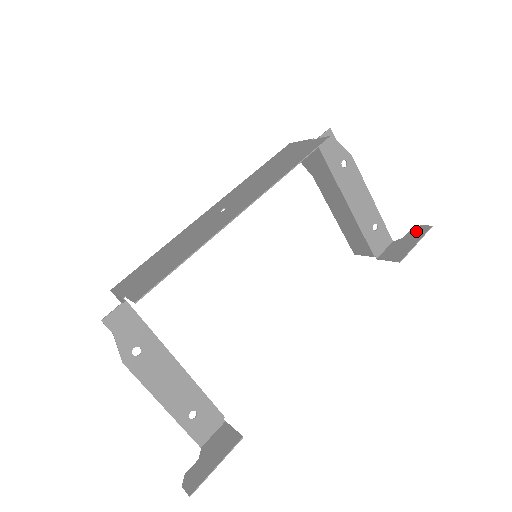
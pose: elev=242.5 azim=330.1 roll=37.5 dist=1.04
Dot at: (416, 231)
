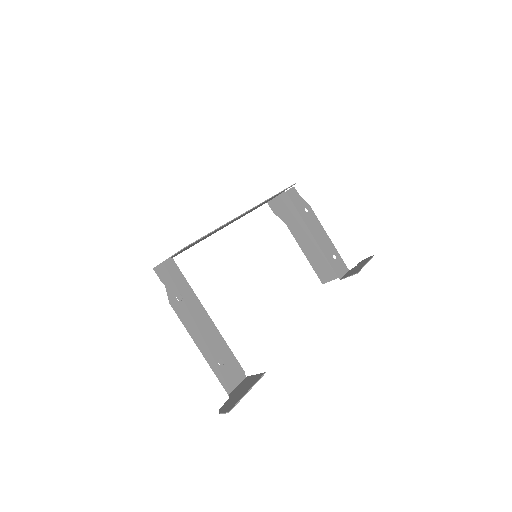
Dot at: (364, 261)
